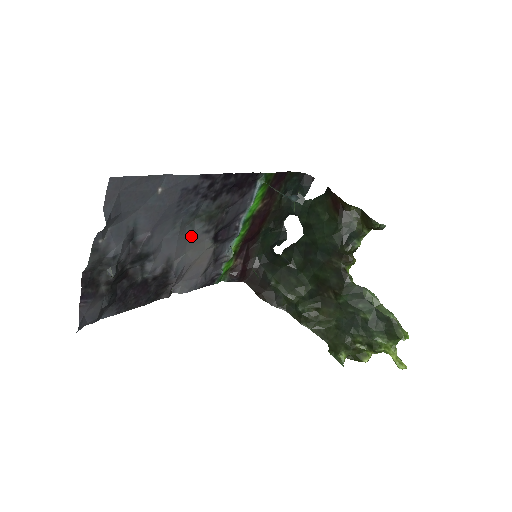
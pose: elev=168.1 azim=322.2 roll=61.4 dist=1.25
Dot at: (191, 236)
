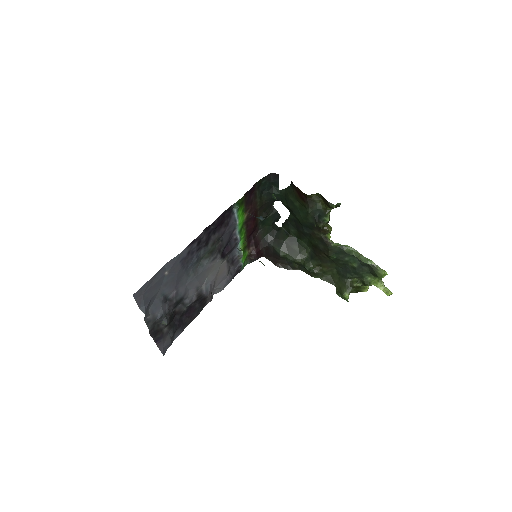
Dot at: (204, 269)
